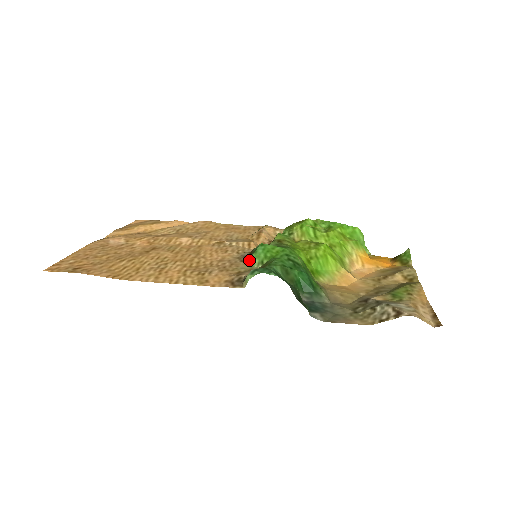
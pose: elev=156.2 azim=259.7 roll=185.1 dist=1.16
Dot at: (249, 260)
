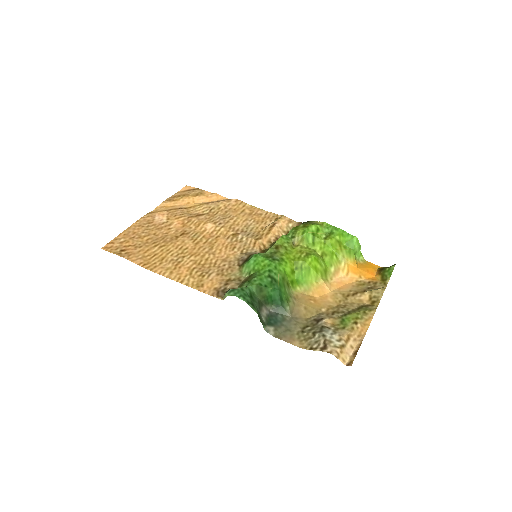
Dot at: (242, 267)
